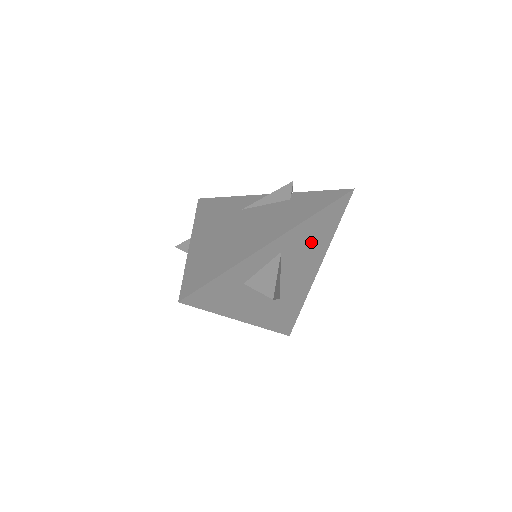
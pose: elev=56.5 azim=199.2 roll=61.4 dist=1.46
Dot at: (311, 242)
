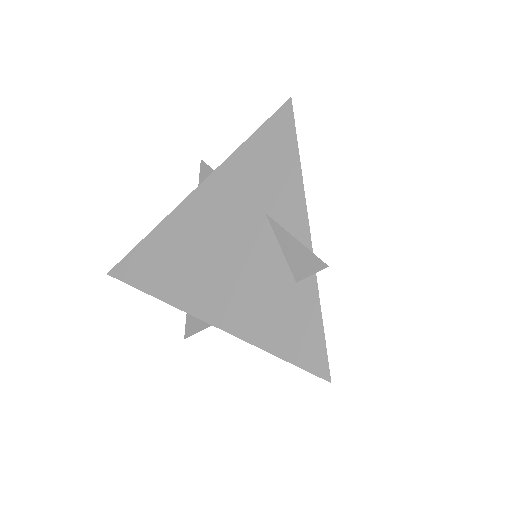
Dot at: occluded
